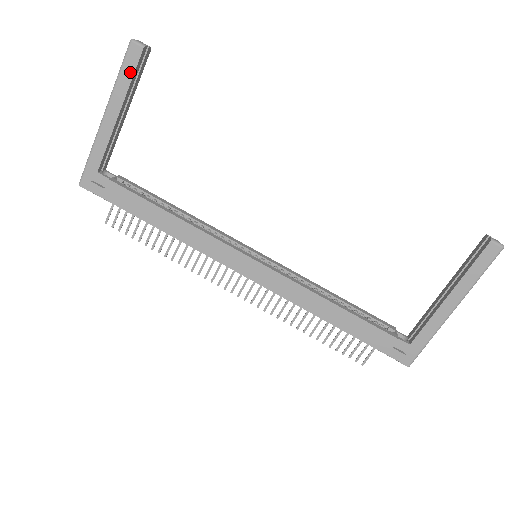
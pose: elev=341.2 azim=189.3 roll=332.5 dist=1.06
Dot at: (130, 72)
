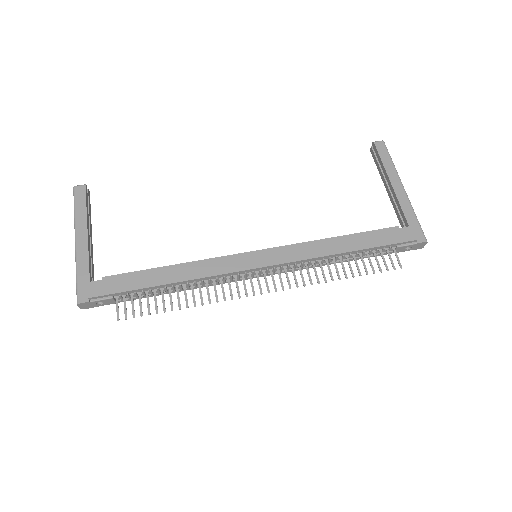
Dot at: (83, 203)
